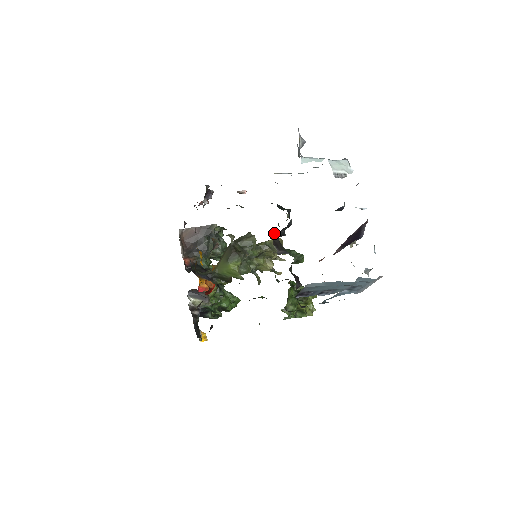
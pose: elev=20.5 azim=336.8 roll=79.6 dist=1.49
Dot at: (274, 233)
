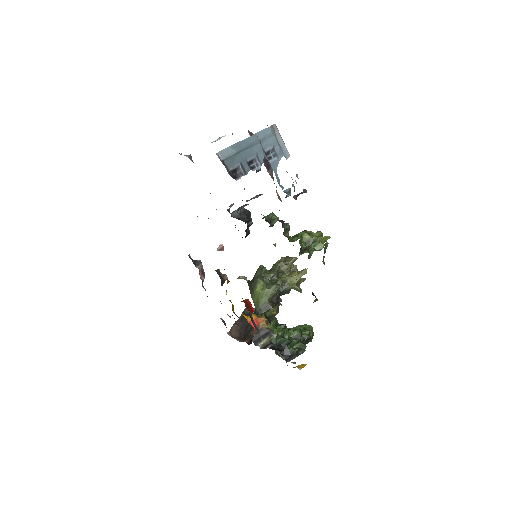
Dot at: (234, 216)
